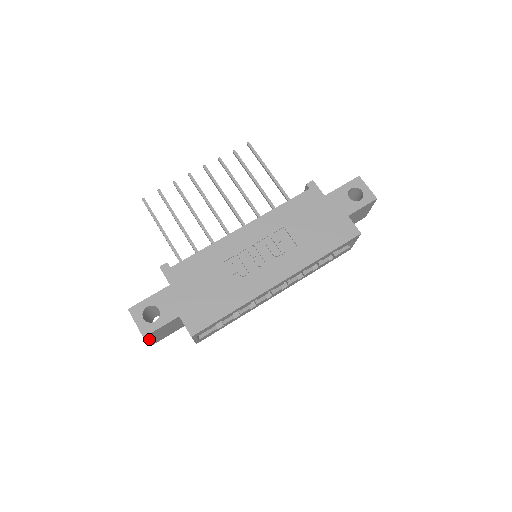
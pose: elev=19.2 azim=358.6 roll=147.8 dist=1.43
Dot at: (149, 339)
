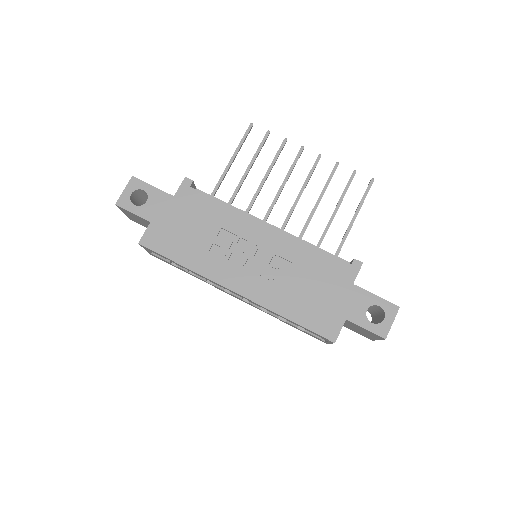
Dot at: (123, 211)
